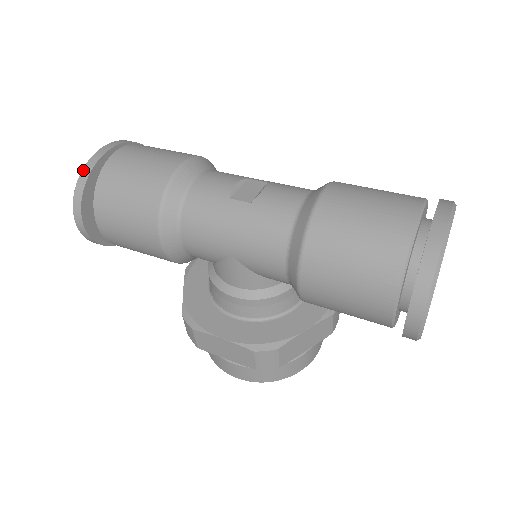
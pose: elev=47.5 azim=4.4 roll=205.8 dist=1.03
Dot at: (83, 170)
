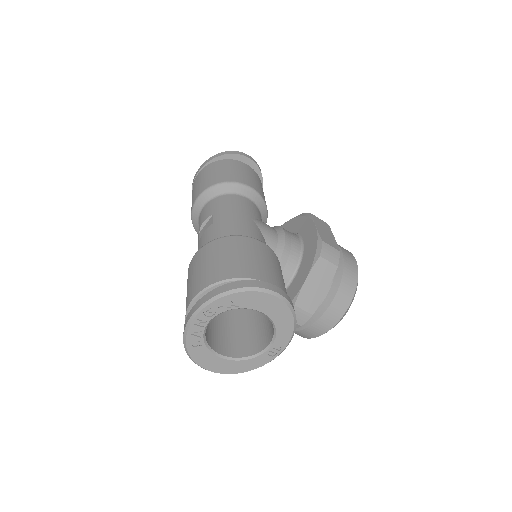
Dot at: occluded
